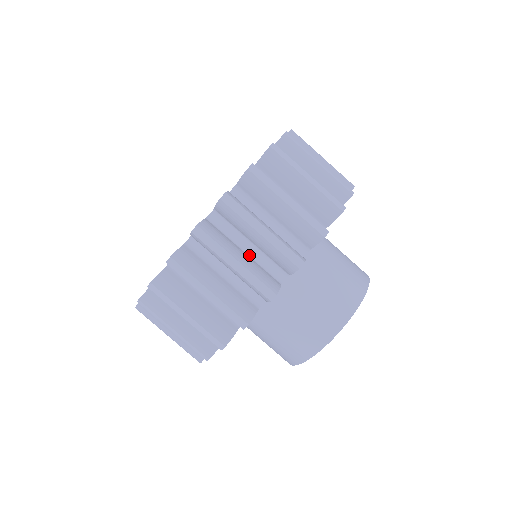
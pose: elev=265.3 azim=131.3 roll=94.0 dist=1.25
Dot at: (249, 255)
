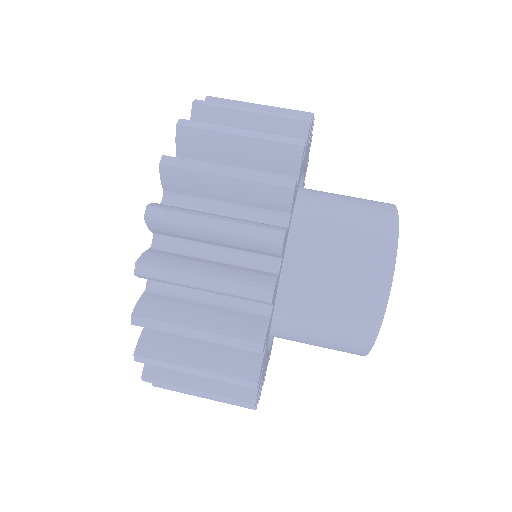
Dot at: (222, 262)
